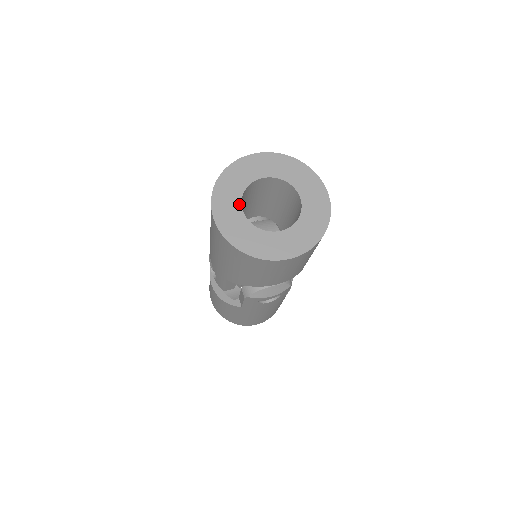
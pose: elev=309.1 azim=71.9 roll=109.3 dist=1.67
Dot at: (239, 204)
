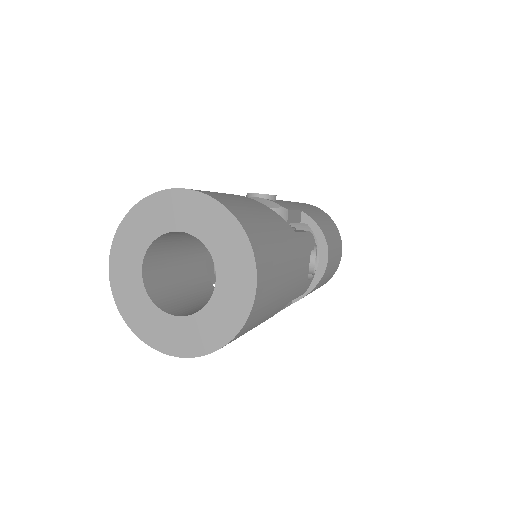
Dot at: (141, 258)
